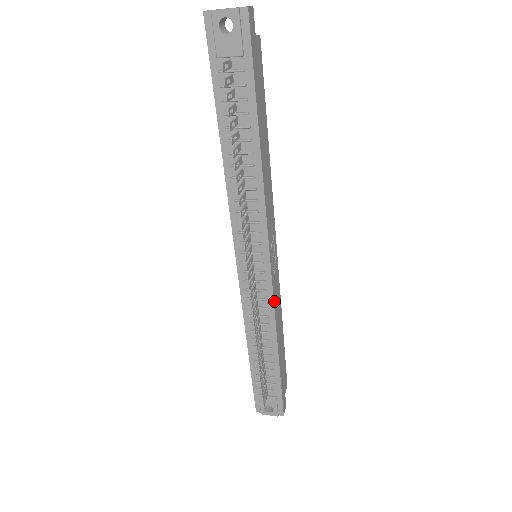
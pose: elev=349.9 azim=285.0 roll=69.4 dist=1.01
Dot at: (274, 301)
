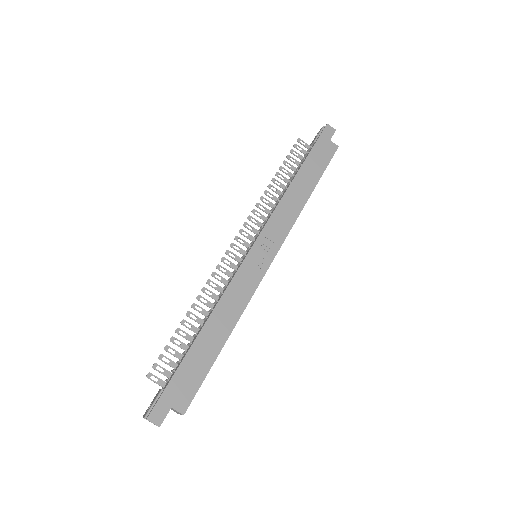
Dot at: (234, 280)
